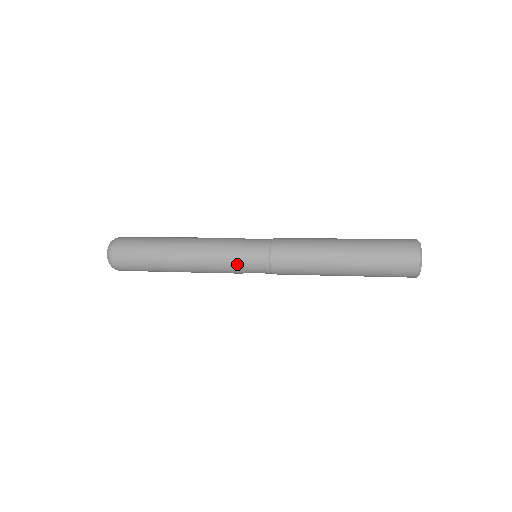
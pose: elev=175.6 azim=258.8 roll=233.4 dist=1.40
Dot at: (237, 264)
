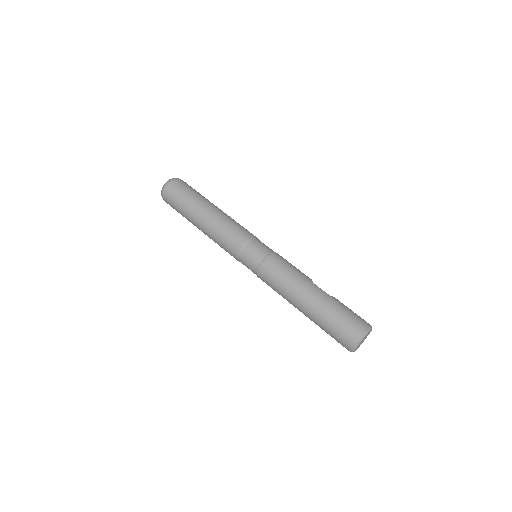
Dot at: (236, 257)
